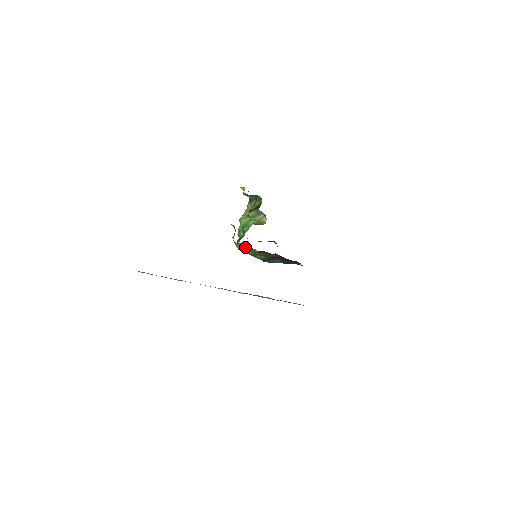
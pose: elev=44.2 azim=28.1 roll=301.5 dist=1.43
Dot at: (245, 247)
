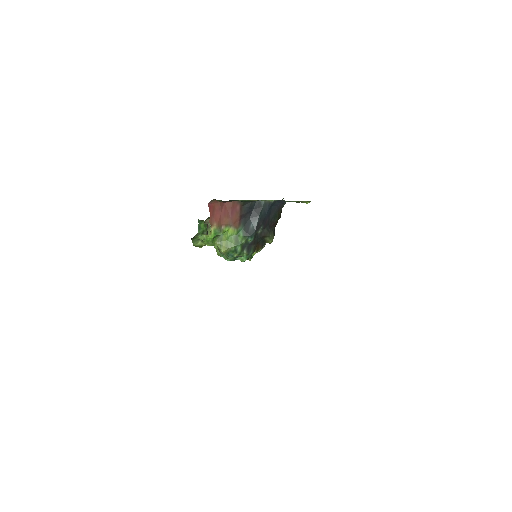
Dot at: (223, 243)
